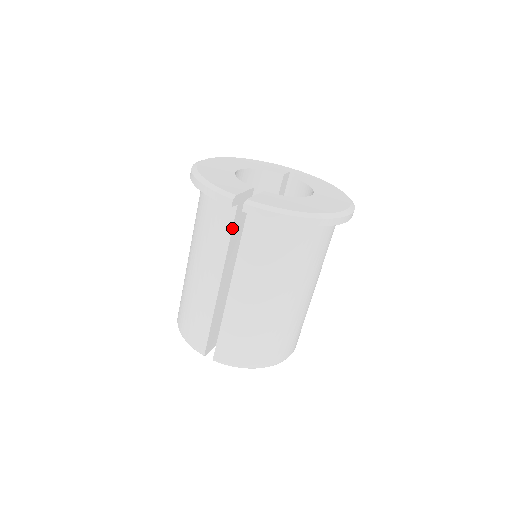
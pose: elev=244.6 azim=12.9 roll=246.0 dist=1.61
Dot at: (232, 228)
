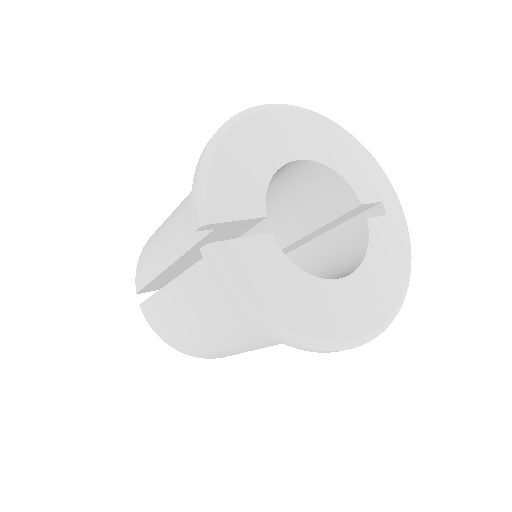
Dot at: (199, 241)
